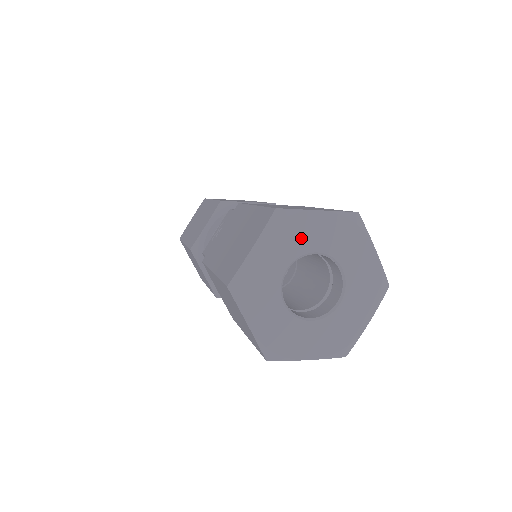
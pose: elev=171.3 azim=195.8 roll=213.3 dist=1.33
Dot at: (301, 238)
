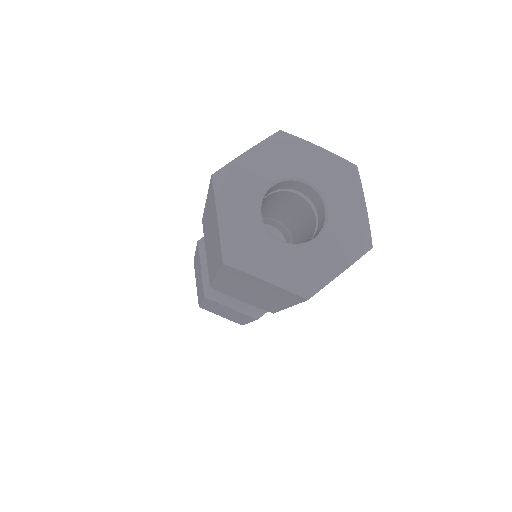
Dot at: (250, 182)
